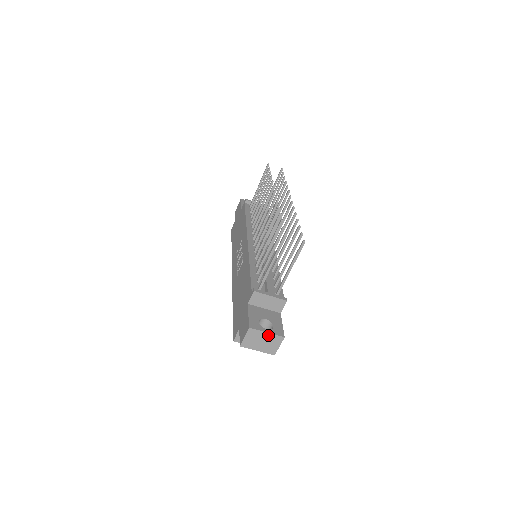
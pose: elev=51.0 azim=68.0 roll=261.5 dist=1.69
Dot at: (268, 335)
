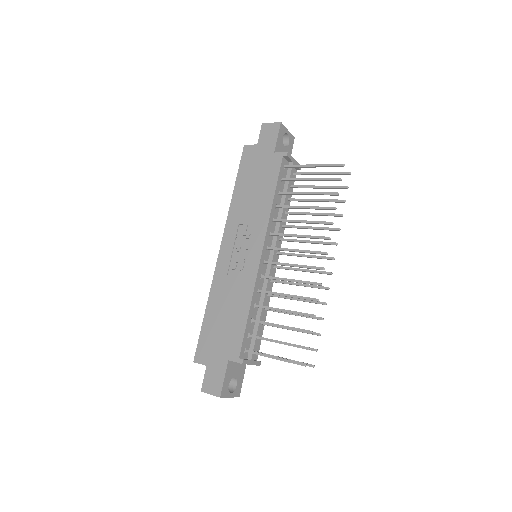
Dot at: (229, 397)
